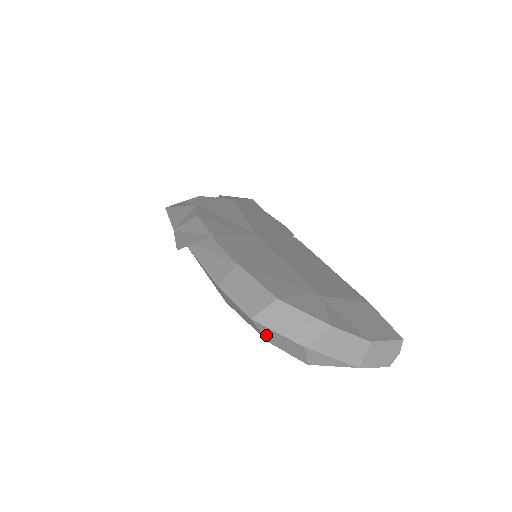
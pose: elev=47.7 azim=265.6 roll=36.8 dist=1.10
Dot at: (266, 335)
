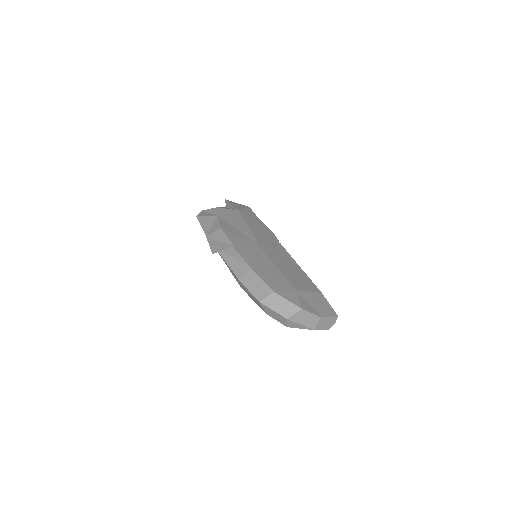
Dot at: (266, 310)
